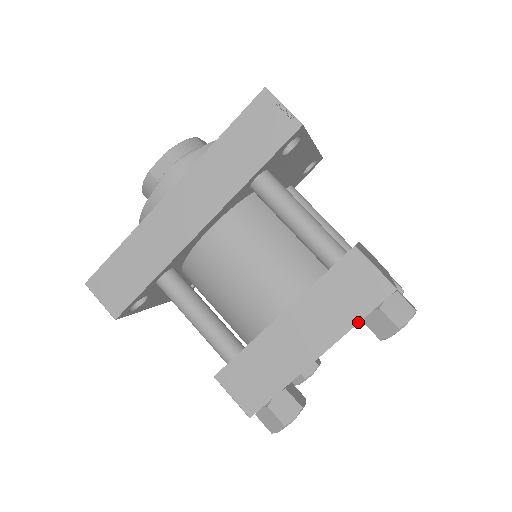
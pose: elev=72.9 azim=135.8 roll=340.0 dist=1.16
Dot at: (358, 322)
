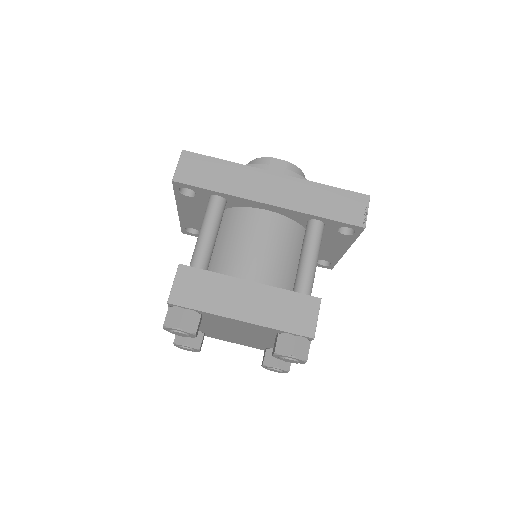
Dot at: (279, 329)
